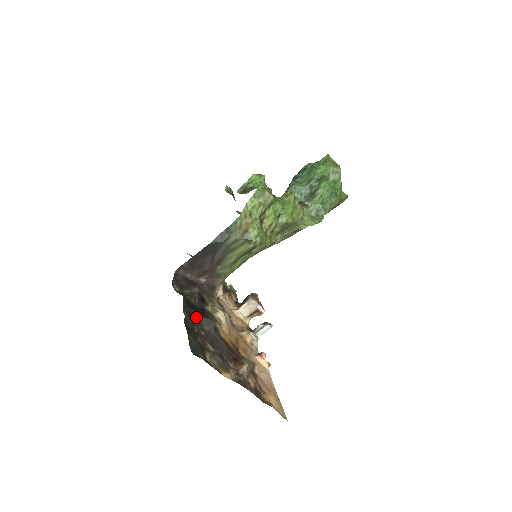
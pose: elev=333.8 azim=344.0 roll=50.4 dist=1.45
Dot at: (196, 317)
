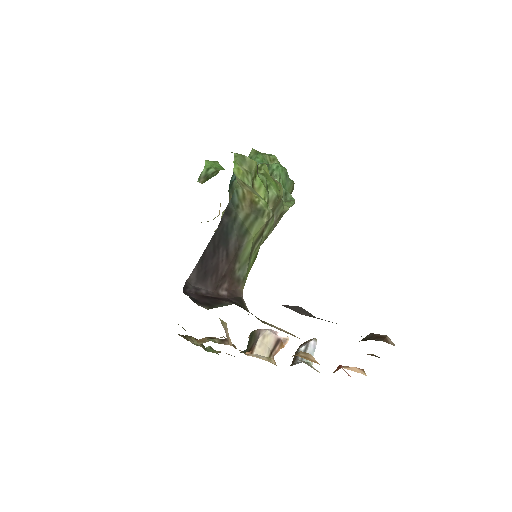
Dot at: occluded
